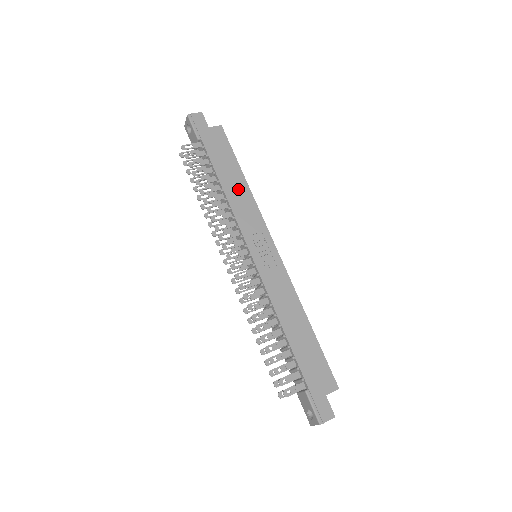
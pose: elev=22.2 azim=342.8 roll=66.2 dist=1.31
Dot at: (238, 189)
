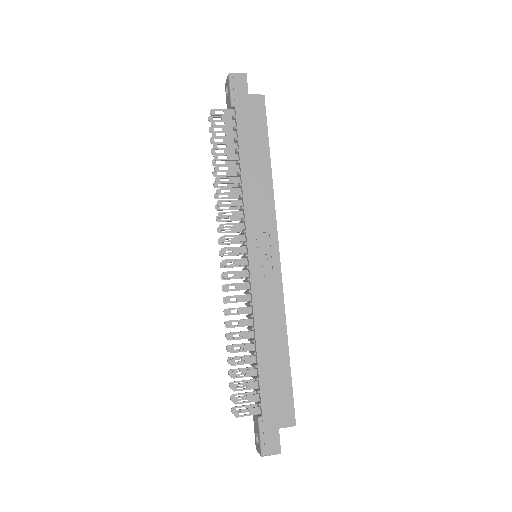
Dot at: (258, 176)
